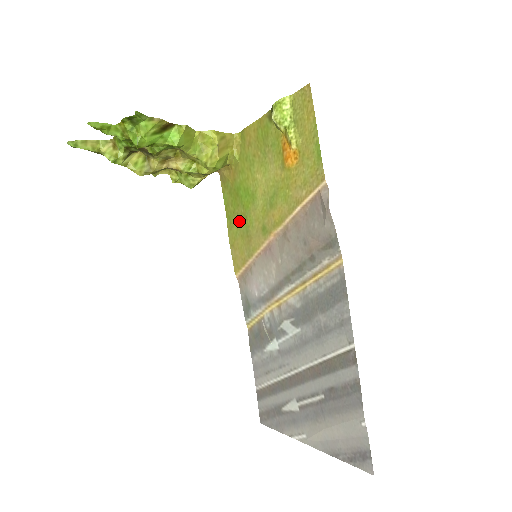
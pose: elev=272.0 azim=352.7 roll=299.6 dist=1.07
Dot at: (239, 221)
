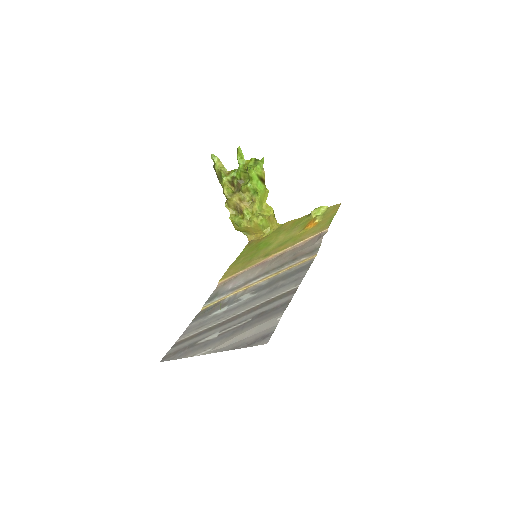
Dot at: (247, 257)
